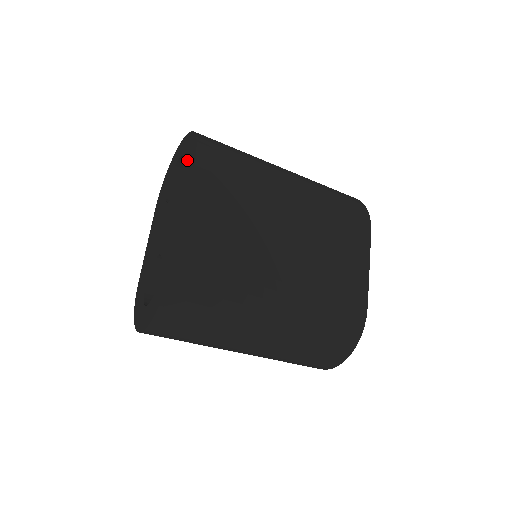
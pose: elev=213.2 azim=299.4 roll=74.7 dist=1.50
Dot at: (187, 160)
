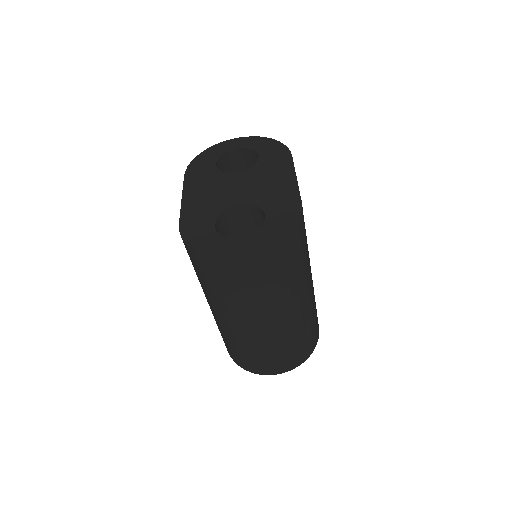
Dot at: (268, 151)
